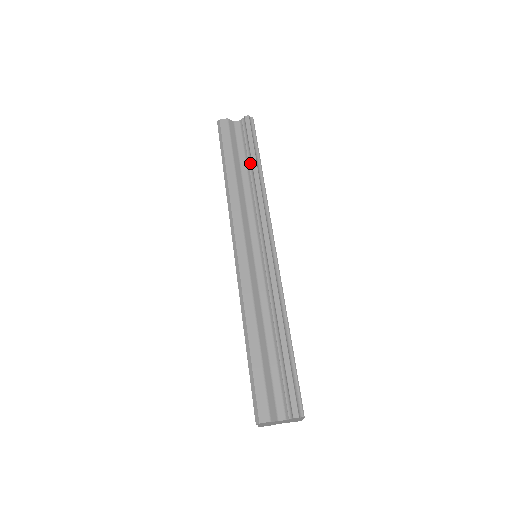
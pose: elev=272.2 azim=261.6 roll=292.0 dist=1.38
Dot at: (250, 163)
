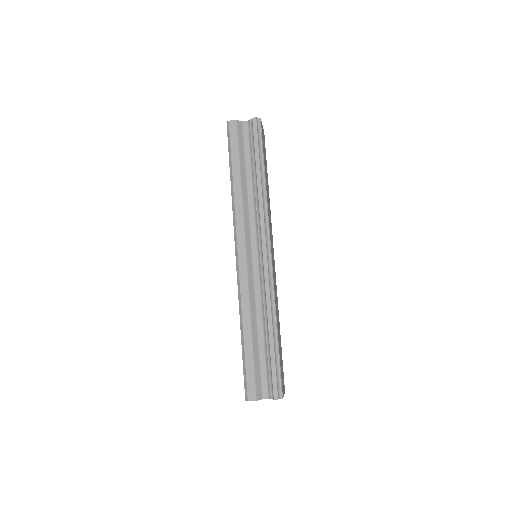
Dot at: (255, 169)
